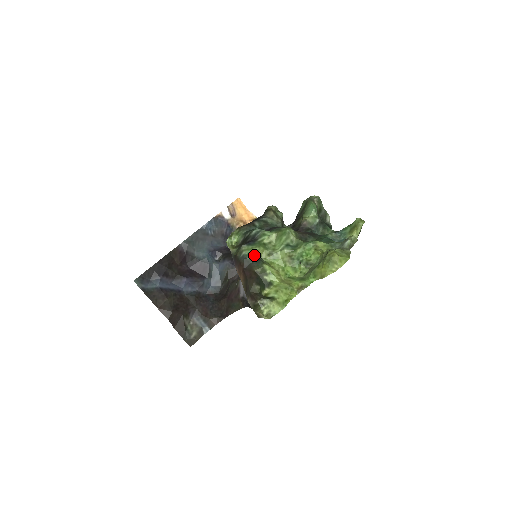
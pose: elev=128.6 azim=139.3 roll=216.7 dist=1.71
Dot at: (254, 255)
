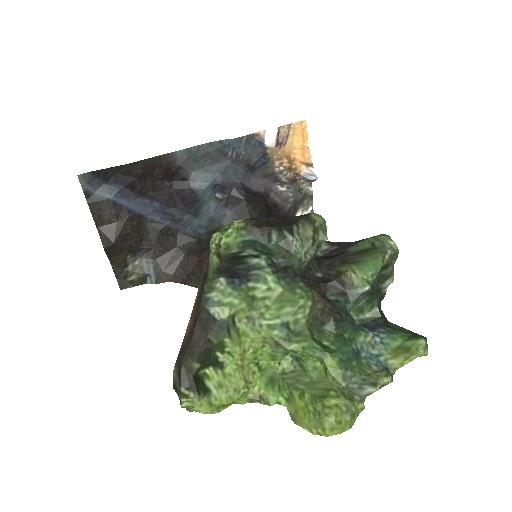
Dot at: (224, 311)
